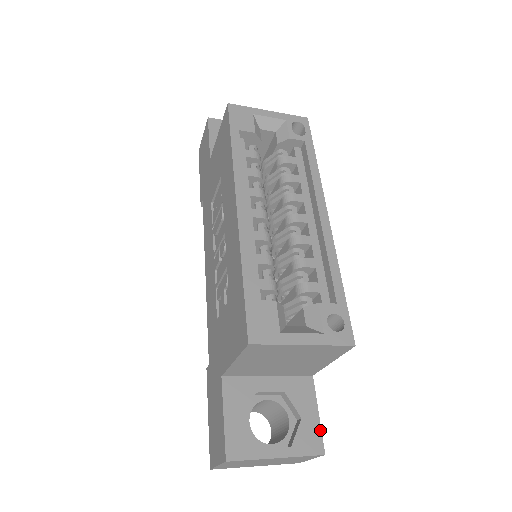
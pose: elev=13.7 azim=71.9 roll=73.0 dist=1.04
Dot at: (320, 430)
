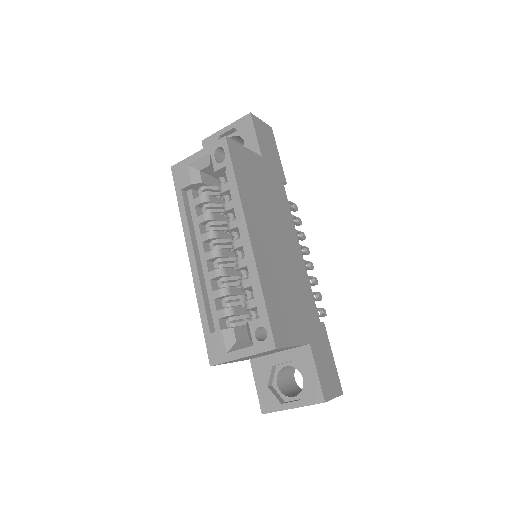
Dot at: (319, 385)
